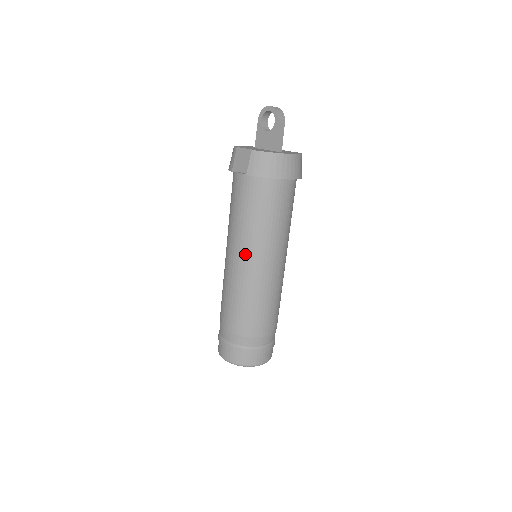
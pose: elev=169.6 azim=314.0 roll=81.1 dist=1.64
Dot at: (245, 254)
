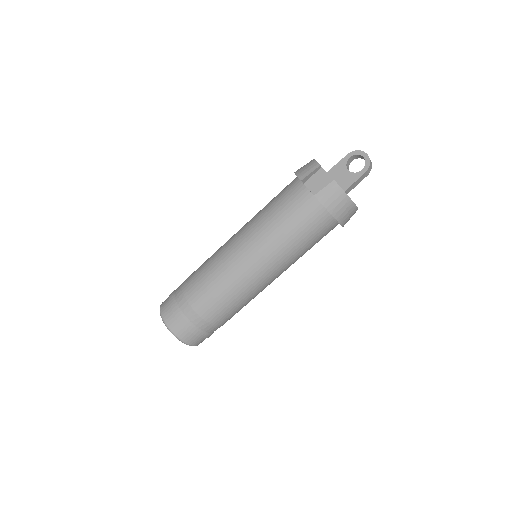
Dot at: (258, 253)
